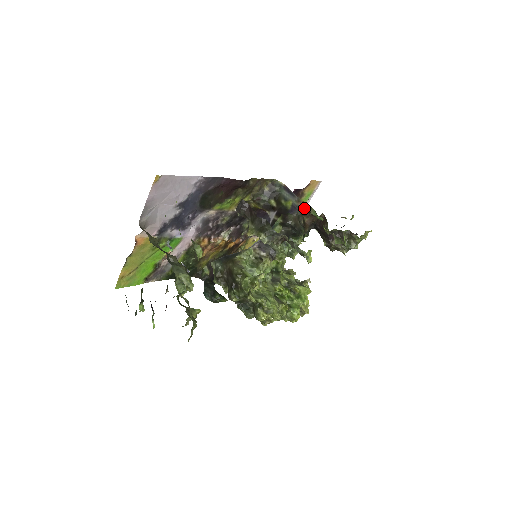
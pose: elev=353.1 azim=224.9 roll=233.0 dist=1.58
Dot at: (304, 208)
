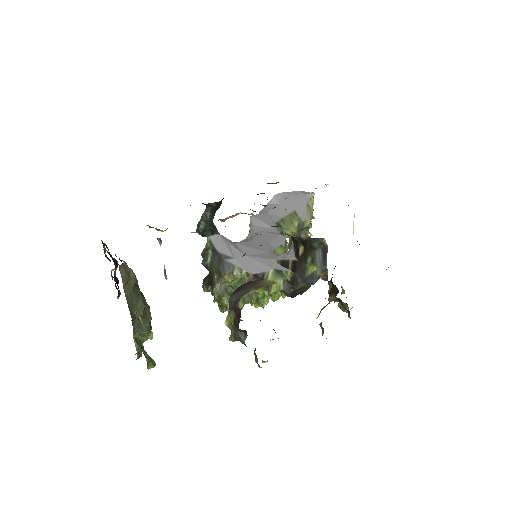
Dot at: (324, 279)
